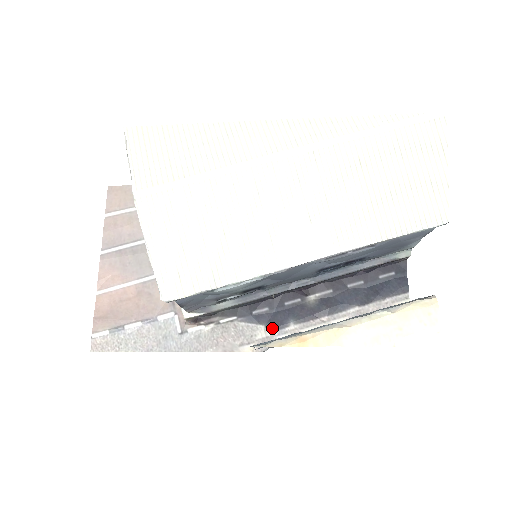
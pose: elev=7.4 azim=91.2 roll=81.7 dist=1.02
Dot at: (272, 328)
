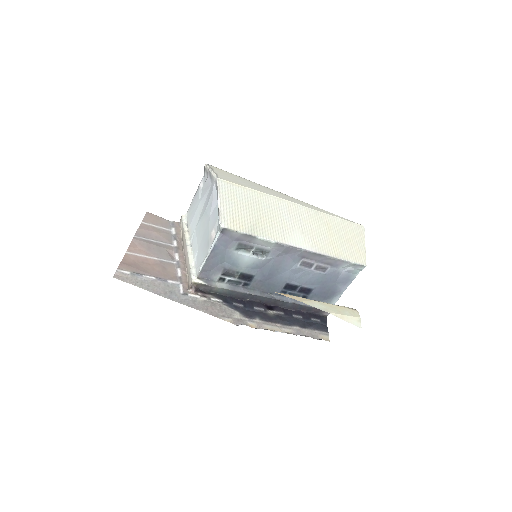
Dot at: (245, 316)
